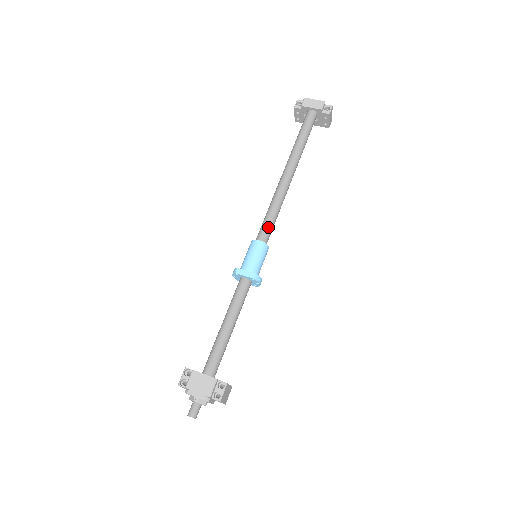
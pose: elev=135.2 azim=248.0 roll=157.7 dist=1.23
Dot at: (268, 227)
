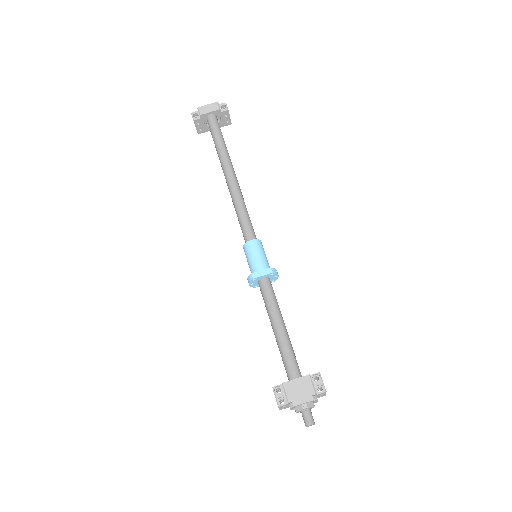
Dot at: (249, 226)
